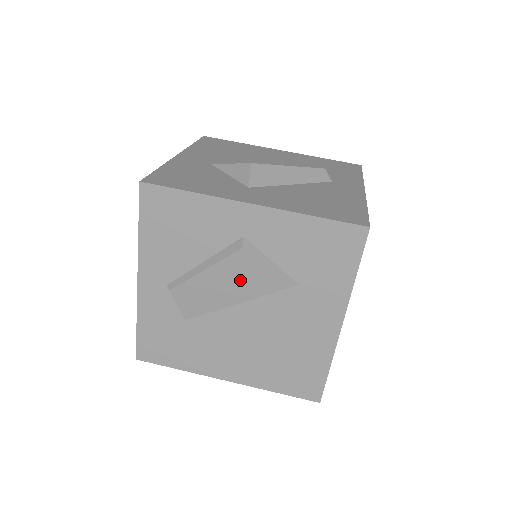
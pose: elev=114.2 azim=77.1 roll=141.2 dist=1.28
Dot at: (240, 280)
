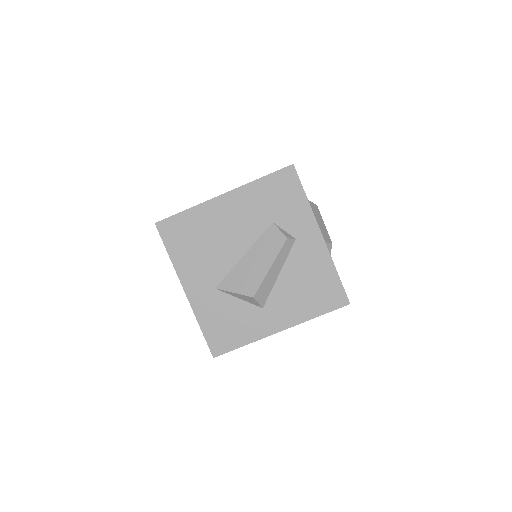
Dot at: occluded
